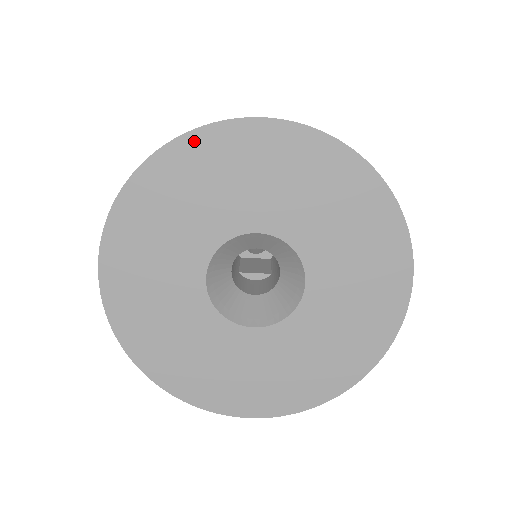
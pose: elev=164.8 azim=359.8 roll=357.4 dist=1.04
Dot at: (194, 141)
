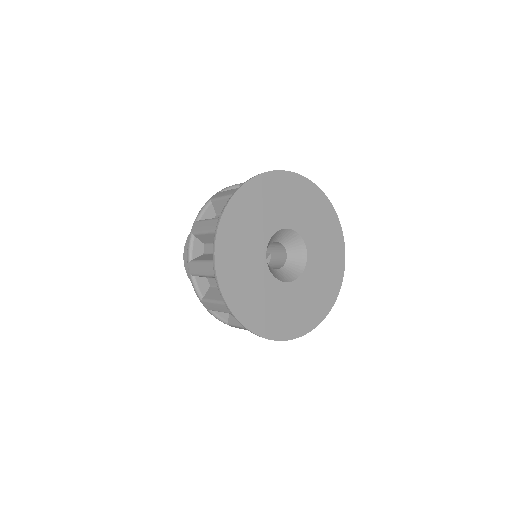
Dot at: (221, 238)
